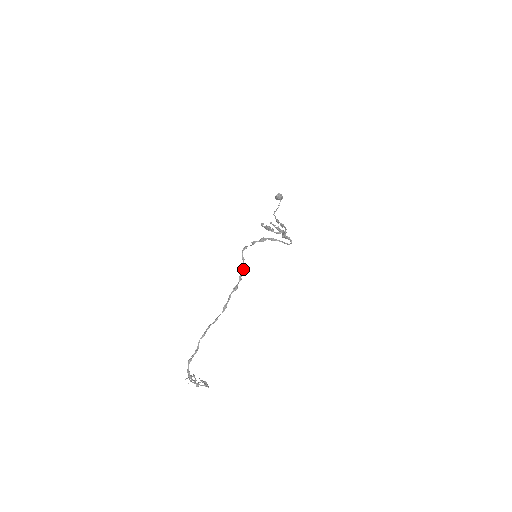
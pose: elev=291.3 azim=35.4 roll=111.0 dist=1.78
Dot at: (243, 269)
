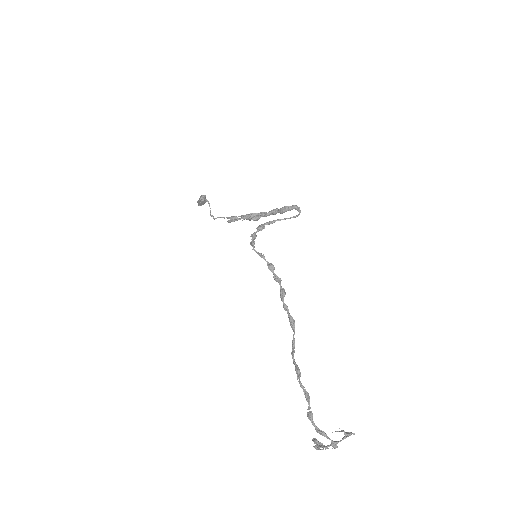
Dot at: (273, 266)
